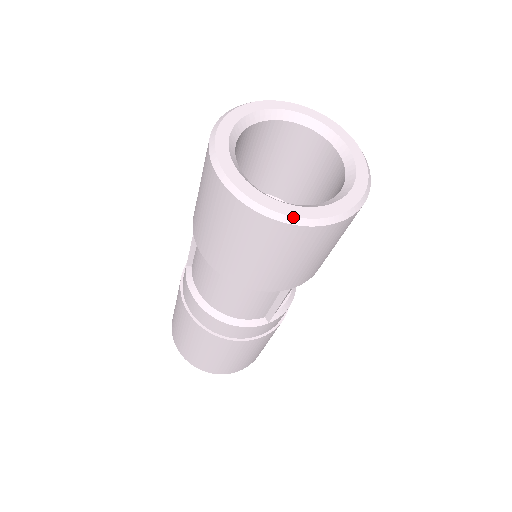
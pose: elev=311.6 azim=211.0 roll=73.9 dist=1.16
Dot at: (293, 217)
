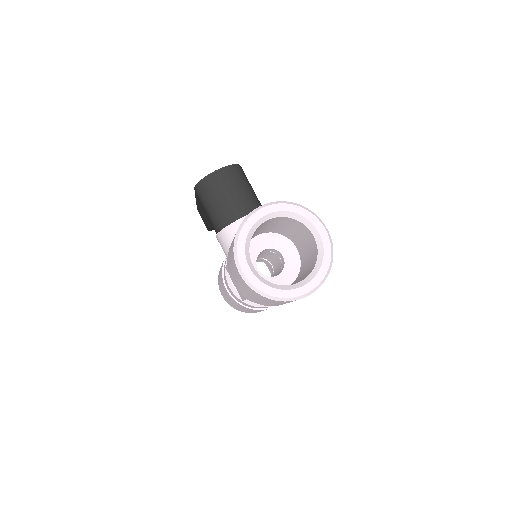
Dot at: (324, 277)
